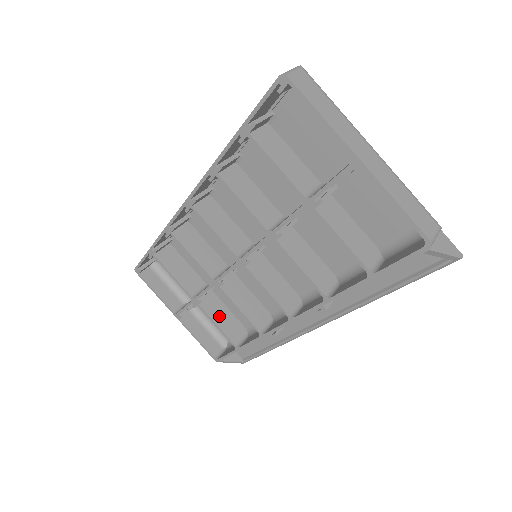
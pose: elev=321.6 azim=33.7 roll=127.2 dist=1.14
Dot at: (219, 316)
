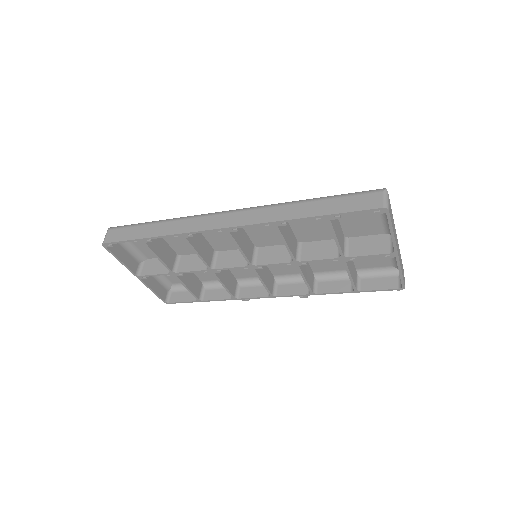
Dot at: (188, 280)
